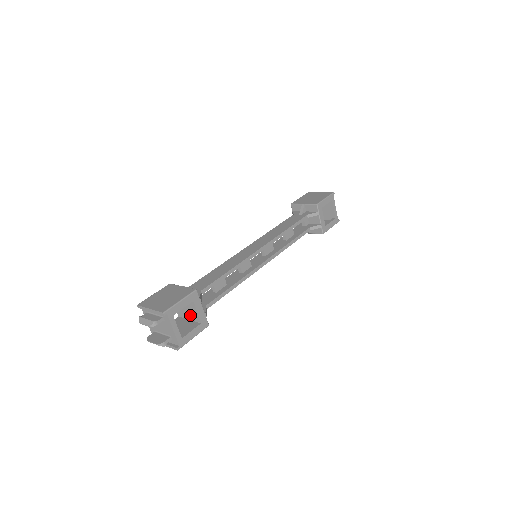
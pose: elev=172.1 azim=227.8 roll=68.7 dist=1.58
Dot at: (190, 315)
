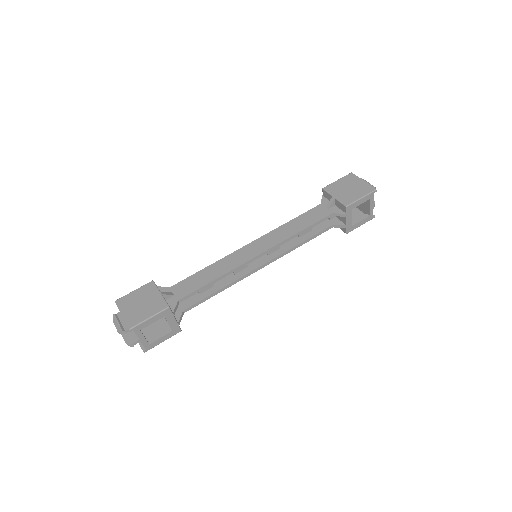
Dot at: occluded
